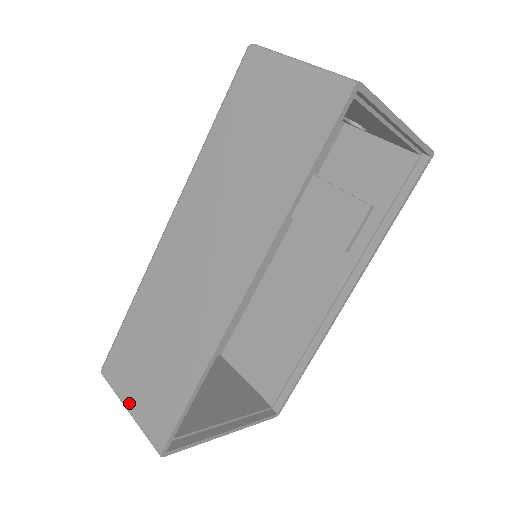
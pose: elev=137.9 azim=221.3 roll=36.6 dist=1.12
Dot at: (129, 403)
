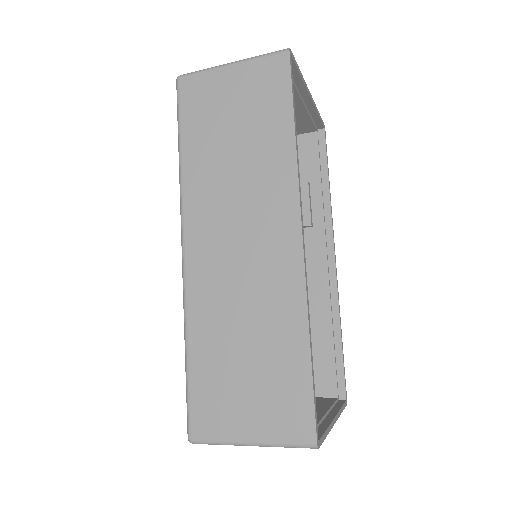
Dot at: (247, 434)
